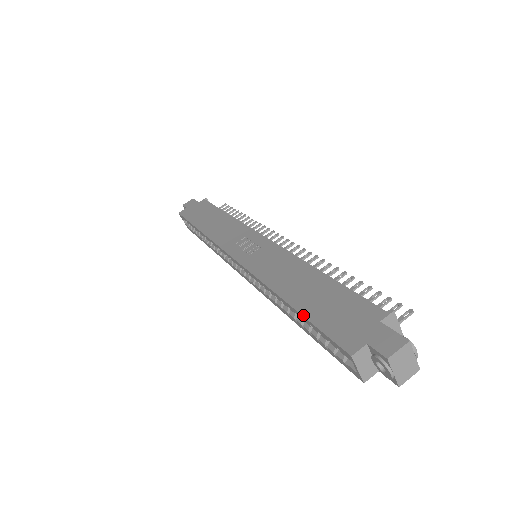
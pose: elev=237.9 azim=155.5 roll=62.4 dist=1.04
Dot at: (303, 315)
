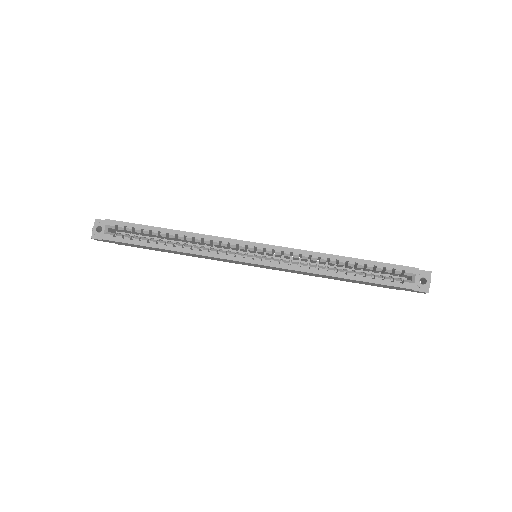
Dot at: (369, 260)
